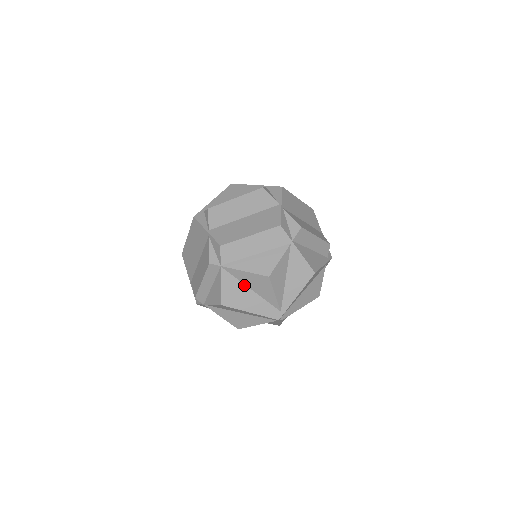
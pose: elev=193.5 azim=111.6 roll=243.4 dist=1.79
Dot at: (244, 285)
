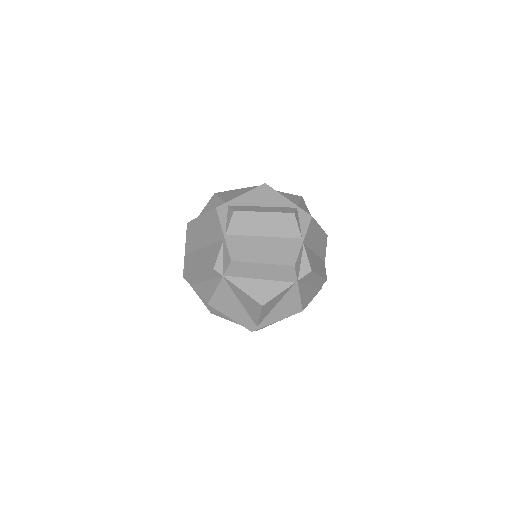
Dot at: (236, 297)
